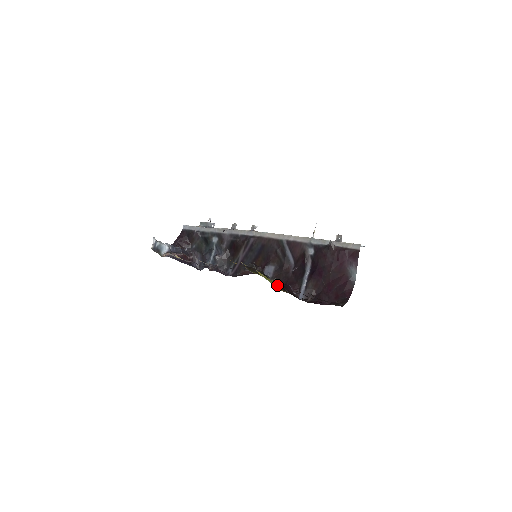
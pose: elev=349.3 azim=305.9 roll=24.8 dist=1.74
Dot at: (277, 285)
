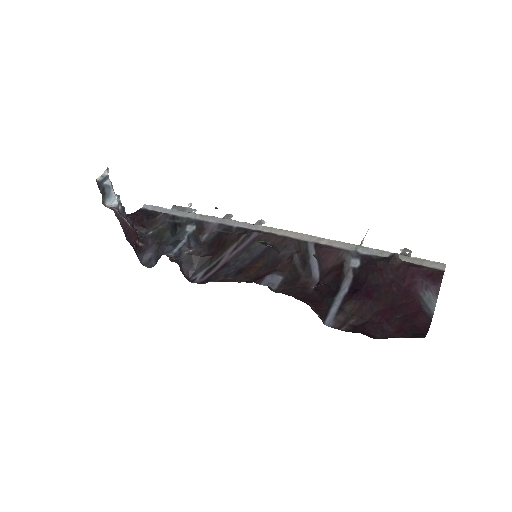
Dot at: occluded
